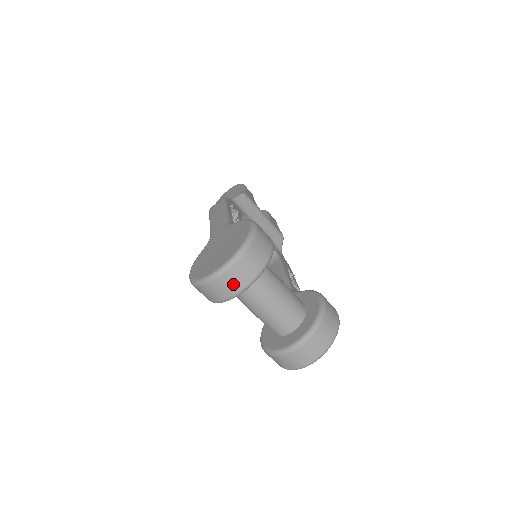
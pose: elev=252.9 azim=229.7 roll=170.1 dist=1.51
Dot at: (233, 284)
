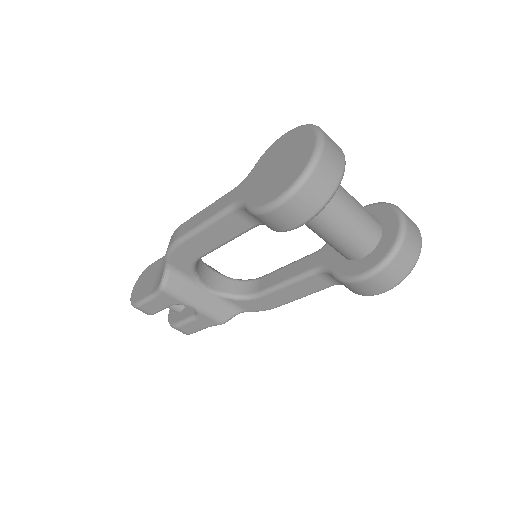
Dot at: (336, 156)
